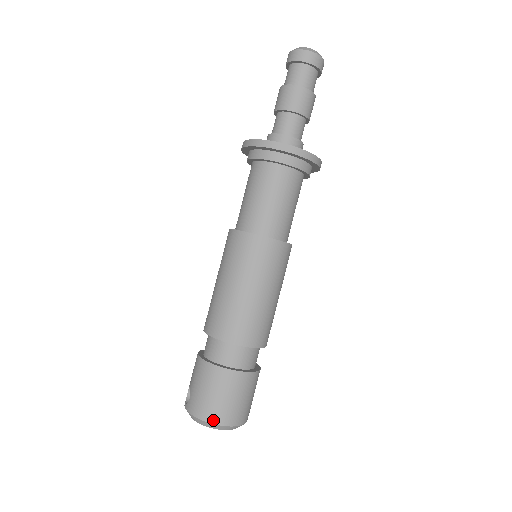
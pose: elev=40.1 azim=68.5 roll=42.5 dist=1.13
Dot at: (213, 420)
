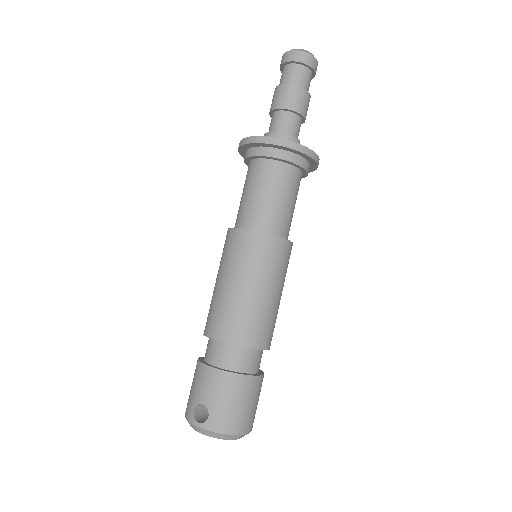
Dot at: (241, 431)
